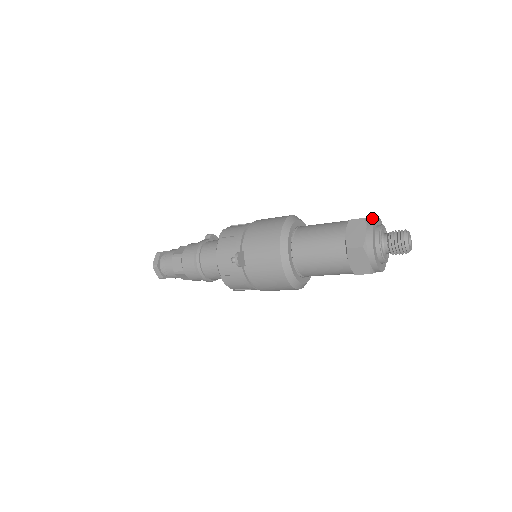
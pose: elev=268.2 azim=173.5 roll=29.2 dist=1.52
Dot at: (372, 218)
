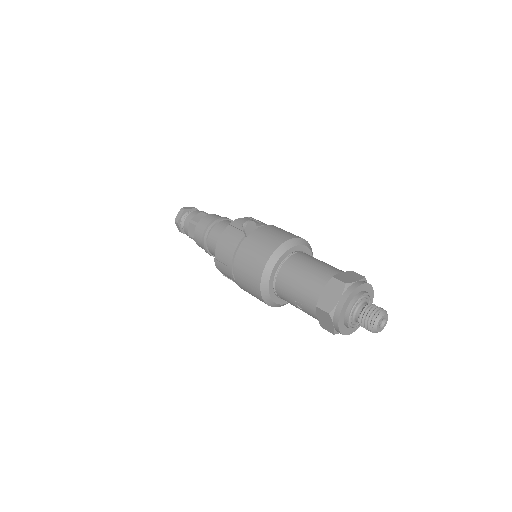
Dot at: (370, 285)
